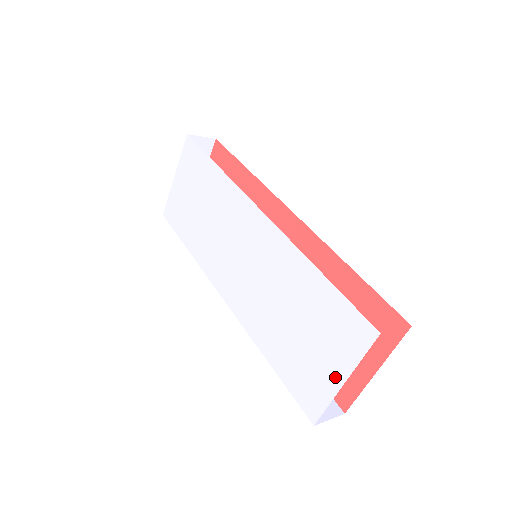
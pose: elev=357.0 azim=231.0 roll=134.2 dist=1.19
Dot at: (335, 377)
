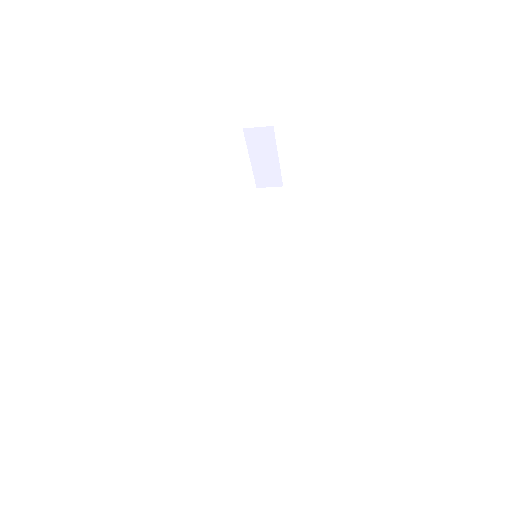
Dot at: occluded
